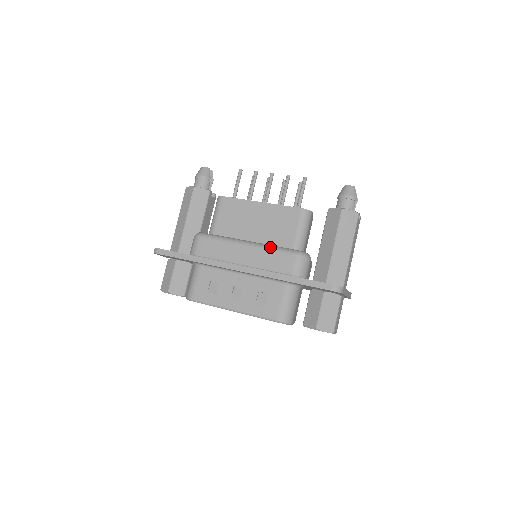
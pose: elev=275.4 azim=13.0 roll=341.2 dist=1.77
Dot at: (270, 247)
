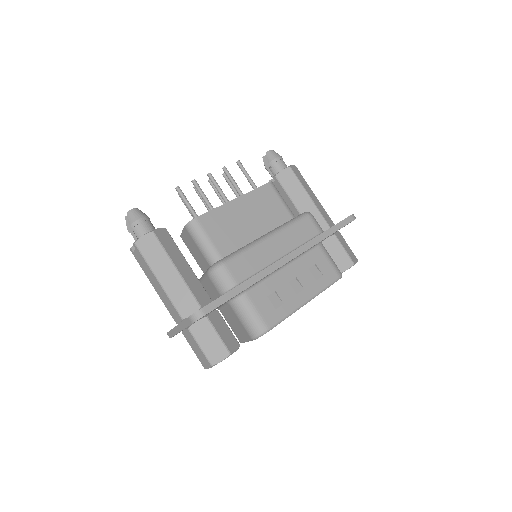
Dot at: (287, 225)
